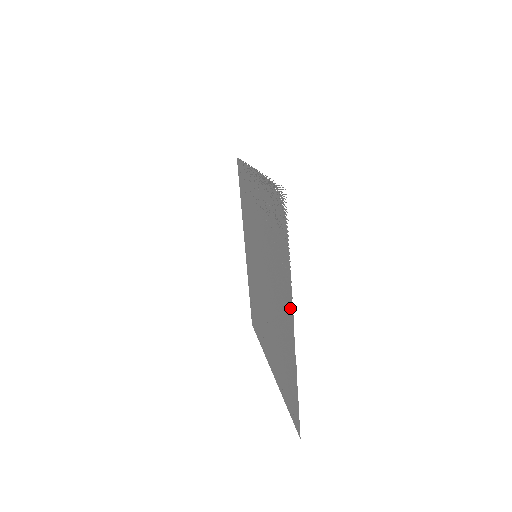
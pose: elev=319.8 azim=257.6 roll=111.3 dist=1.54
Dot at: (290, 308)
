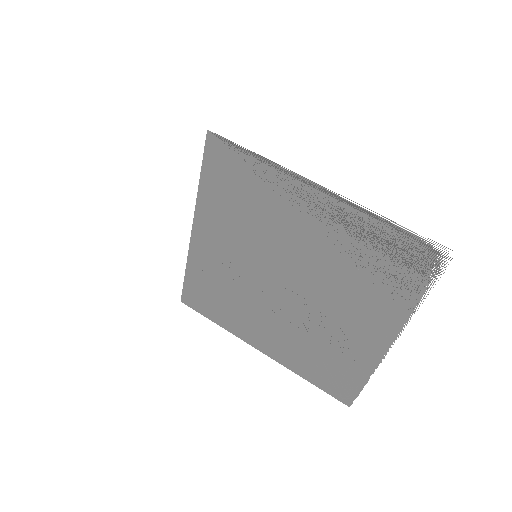
Dot at: (390, 331)
